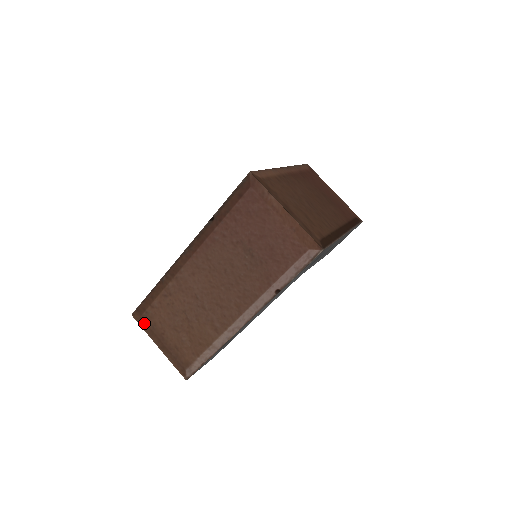
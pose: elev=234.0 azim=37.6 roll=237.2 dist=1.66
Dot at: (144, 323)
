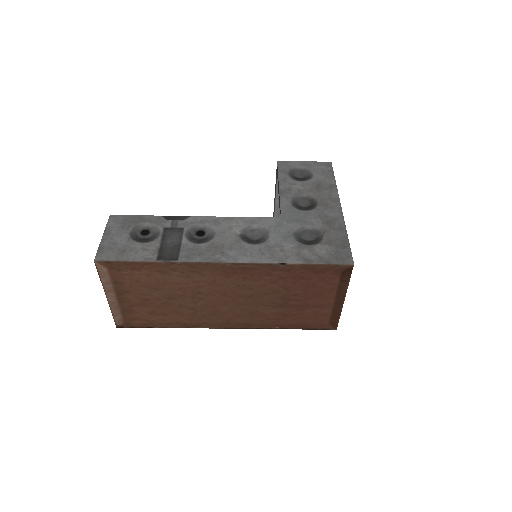
Dot at: (107, 275)
